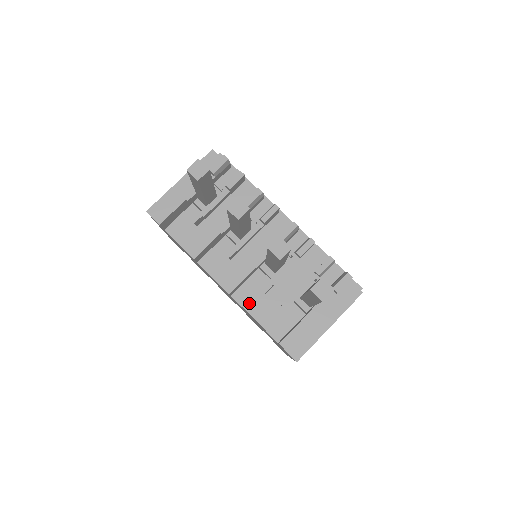
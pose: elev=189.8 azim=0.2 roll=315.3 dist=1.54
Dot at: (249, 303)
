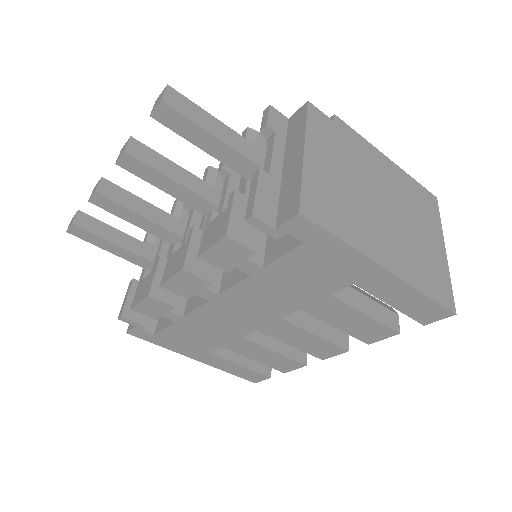
Dot at: (201, 247)
